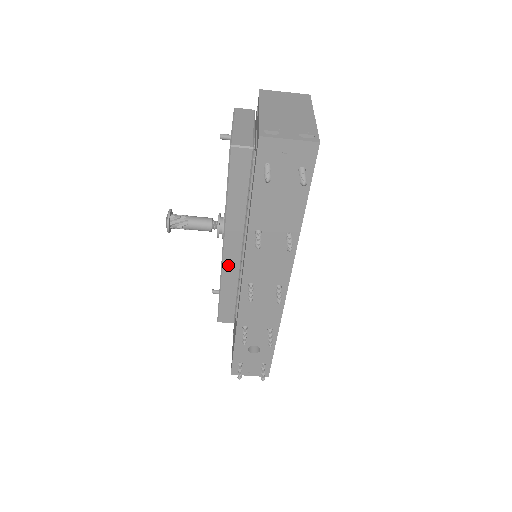
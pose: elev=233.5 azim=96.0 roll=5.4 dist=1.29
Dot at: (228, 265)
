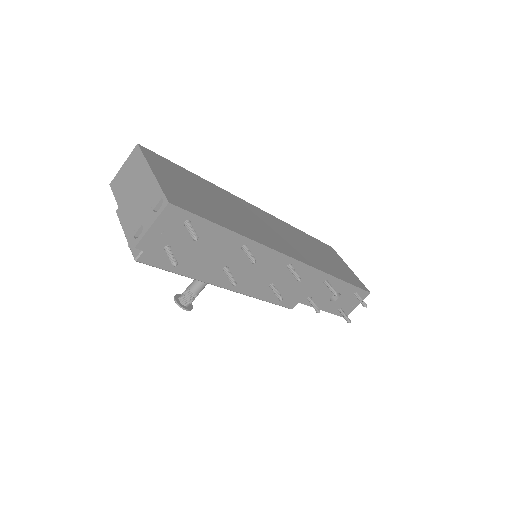
Dot at: (244, 290)
